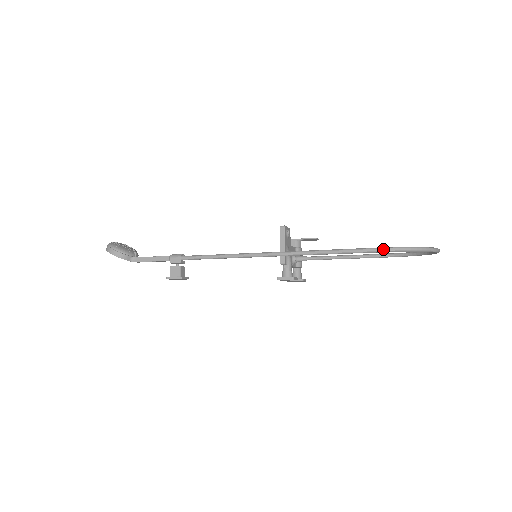
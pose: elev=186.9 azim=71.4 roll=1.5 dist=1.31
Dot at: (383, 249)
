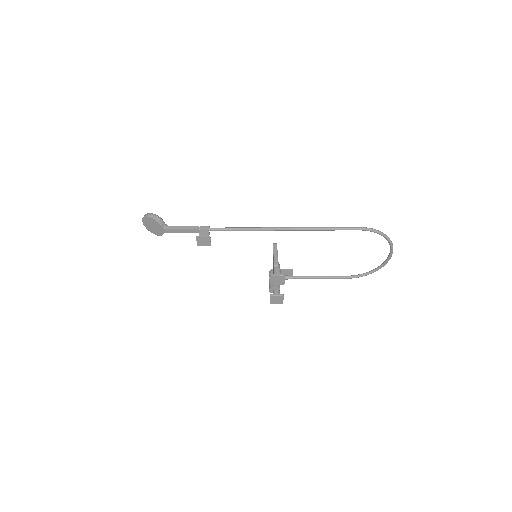
Dot at: (363, 227)
